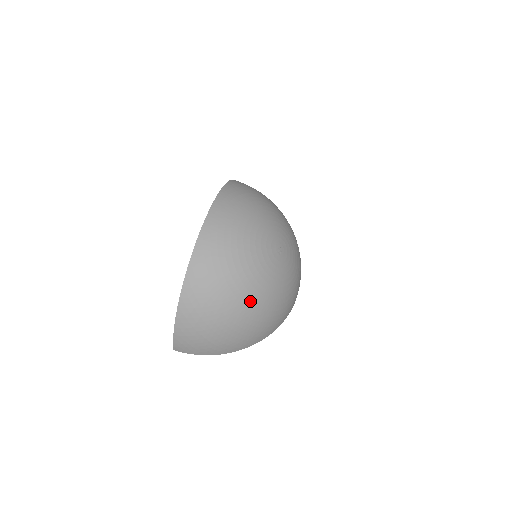
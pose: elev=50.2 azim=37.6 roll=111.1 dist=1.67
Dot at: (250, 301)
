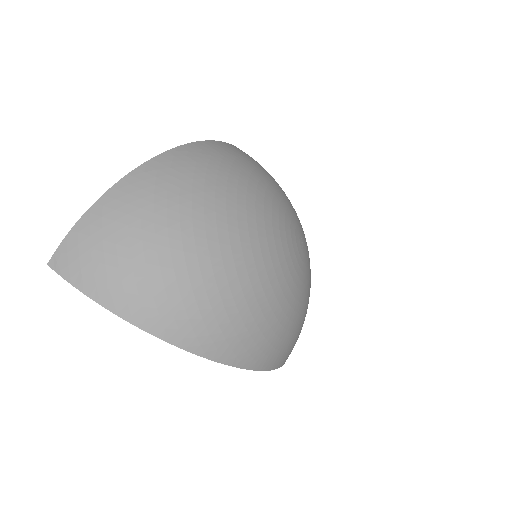
Dot at: (241, 240)
